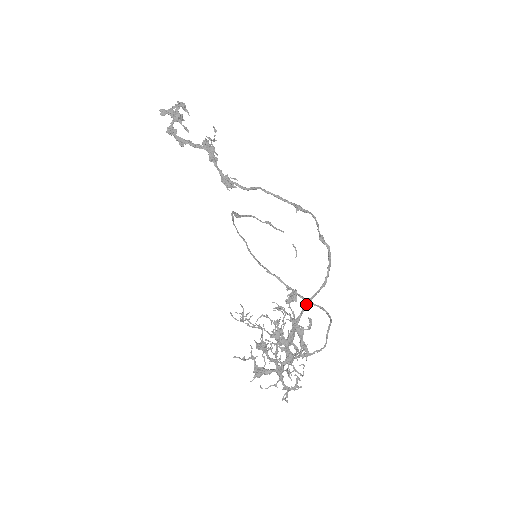
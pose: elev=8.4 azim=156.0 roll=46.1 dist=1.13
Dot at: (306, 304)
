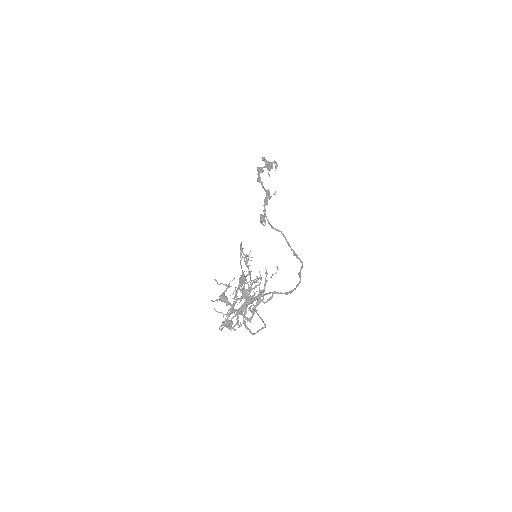
Dot at: (272, 292)
